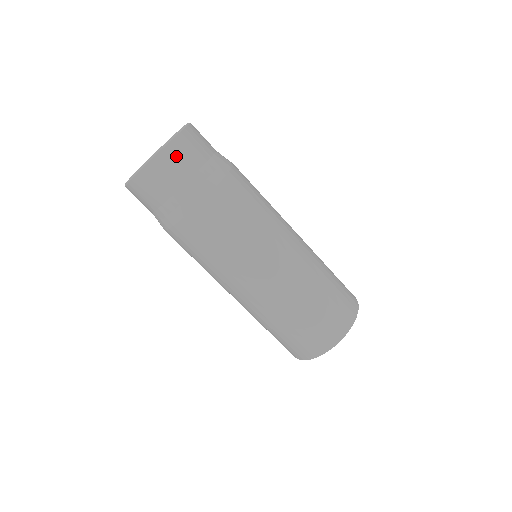
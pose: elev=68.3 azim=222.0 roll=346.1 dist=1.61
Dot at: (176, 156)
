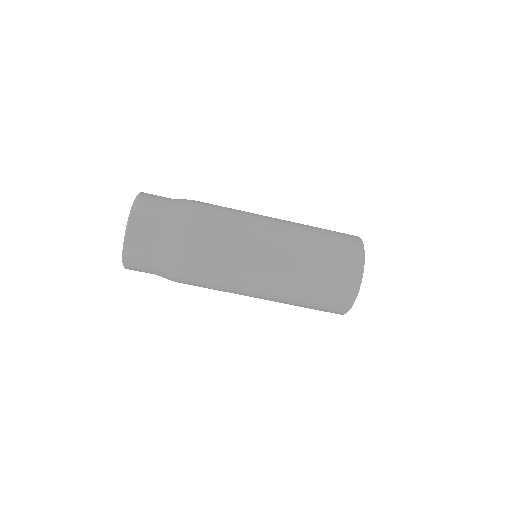
Dot at: (137, 247)
